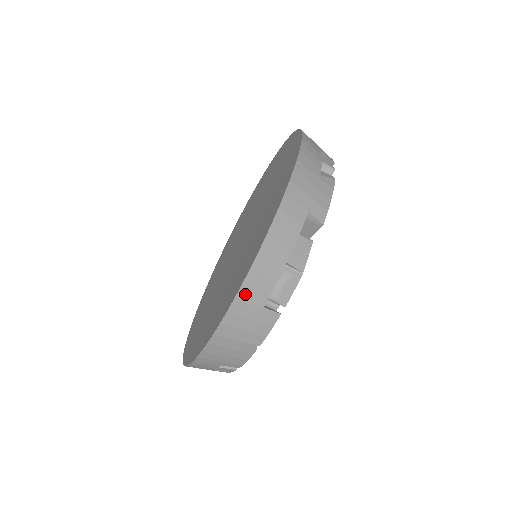
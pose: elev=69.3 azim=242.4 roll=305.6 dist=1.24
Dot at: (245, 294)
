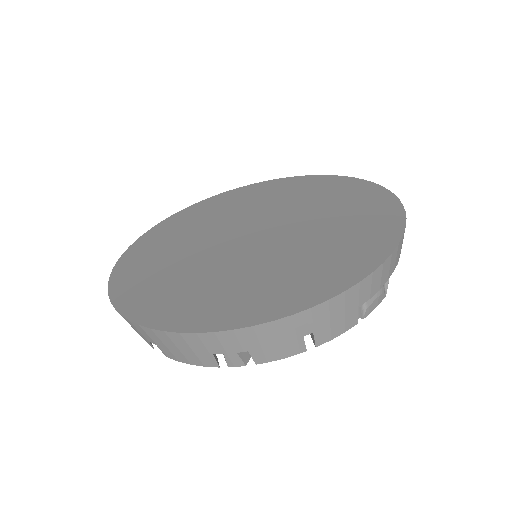
Dot at: (365, 284)
